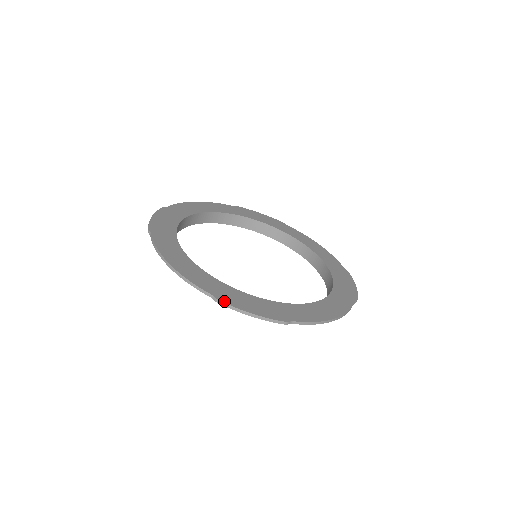
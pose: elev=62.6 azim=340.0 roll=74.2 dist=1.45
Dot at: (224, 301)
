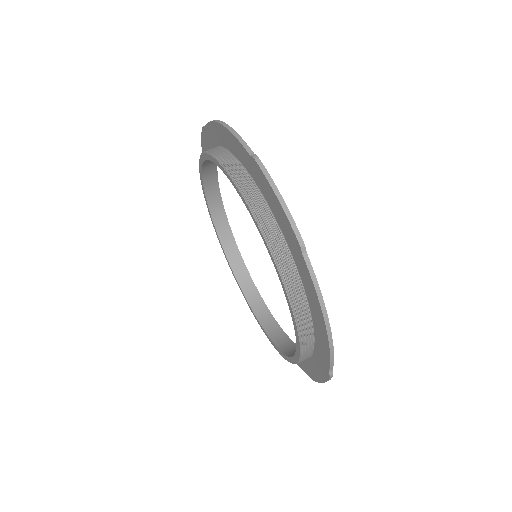
Dot at: (262, 164)
